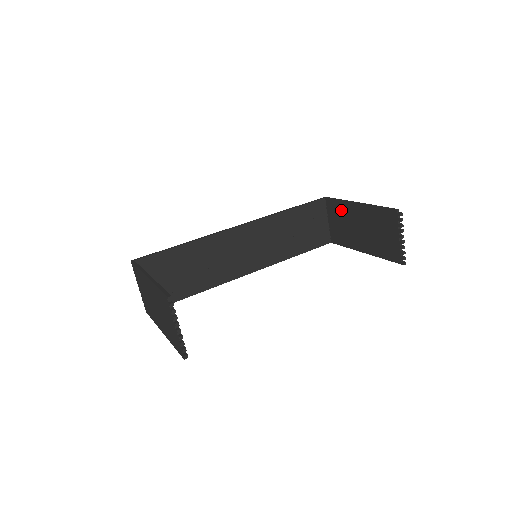
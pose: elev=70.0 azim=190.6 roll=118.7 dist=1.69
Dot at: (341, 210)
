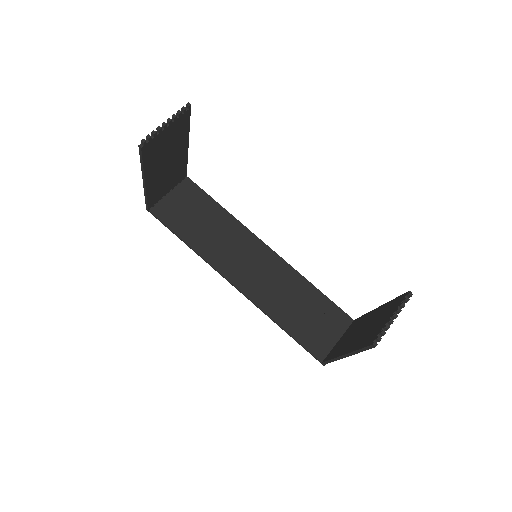
Dot at: (358, 323)
